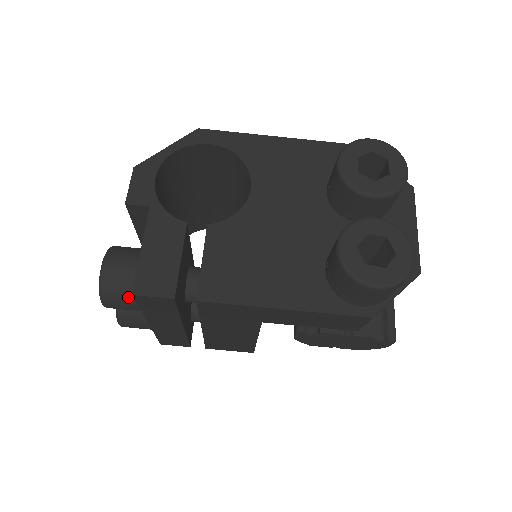
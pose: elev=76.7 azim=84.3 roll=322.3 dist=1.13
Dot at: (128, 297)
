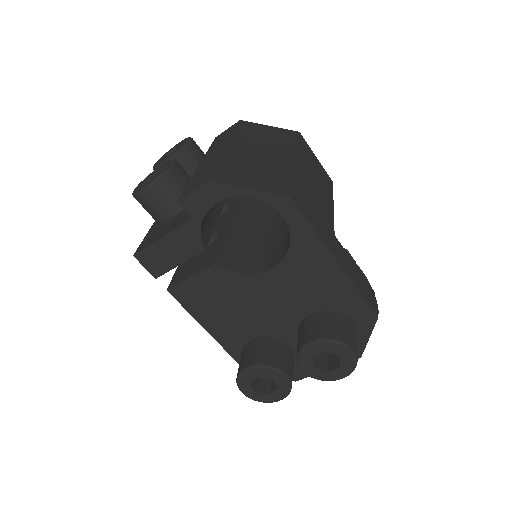
Dot at: (149, 213)
